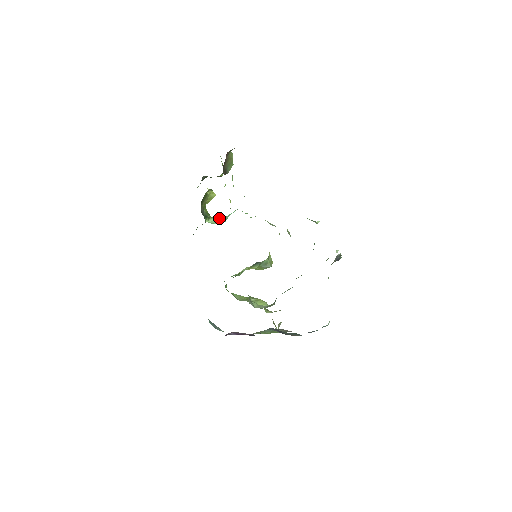
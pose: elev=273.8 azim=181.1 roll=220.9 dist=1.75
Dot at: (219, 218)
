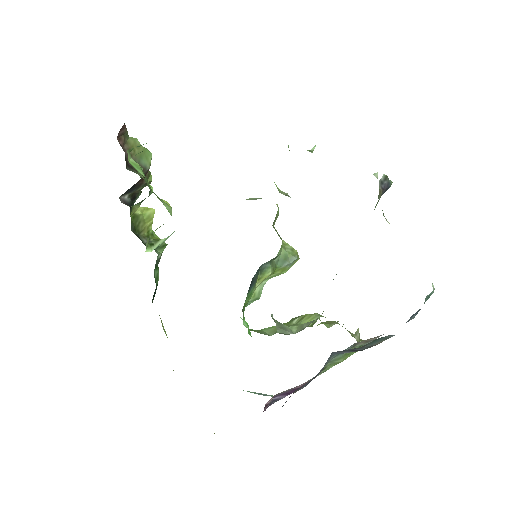
Dot at: occluded
